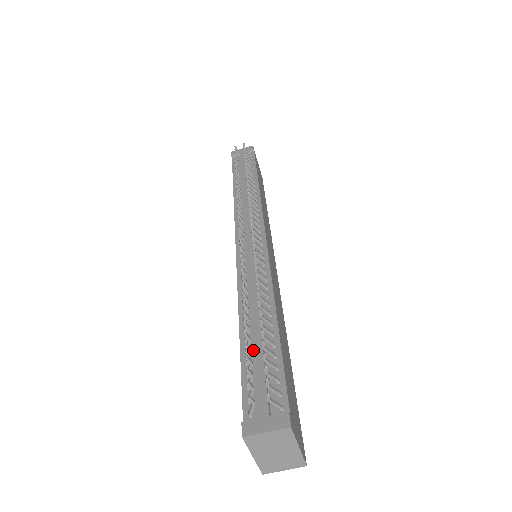
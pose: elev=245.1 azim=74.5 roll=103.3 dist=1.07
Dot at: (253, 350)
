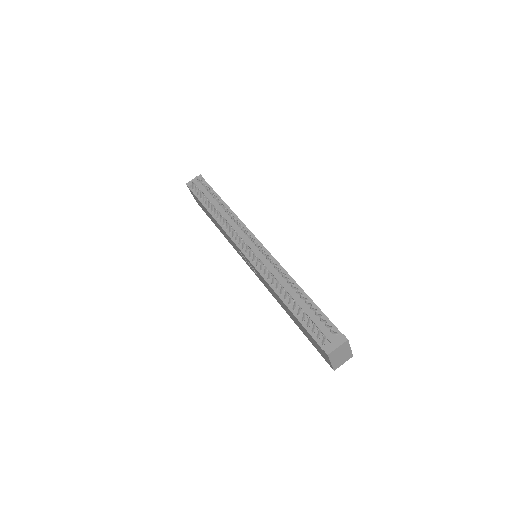
Dot at: (302, 312)
